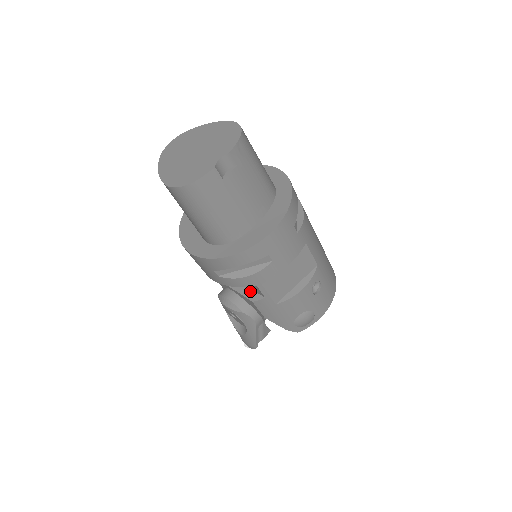
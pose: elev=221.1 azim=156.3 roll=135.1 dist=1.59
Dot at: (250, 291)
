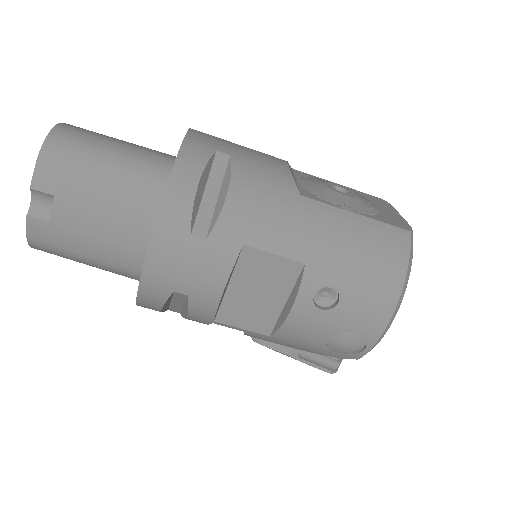
Dot at: occluded
